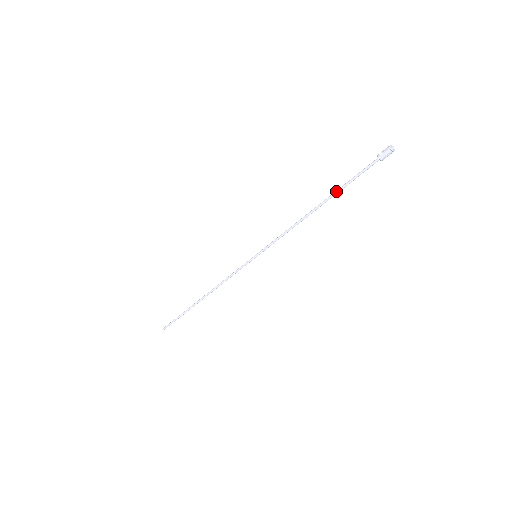
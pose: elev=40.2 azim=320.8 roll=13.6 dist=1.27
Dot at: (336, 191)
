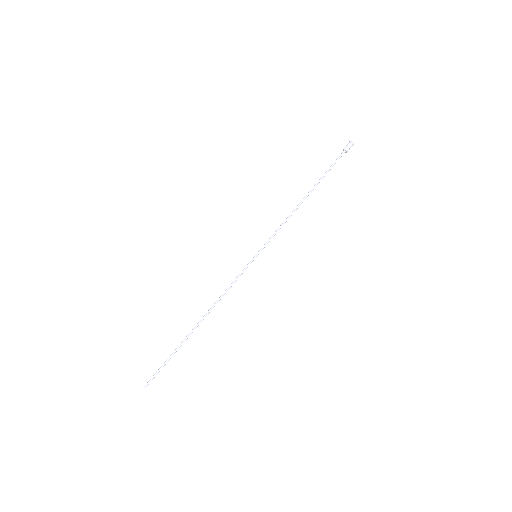
Dot at: occluded
